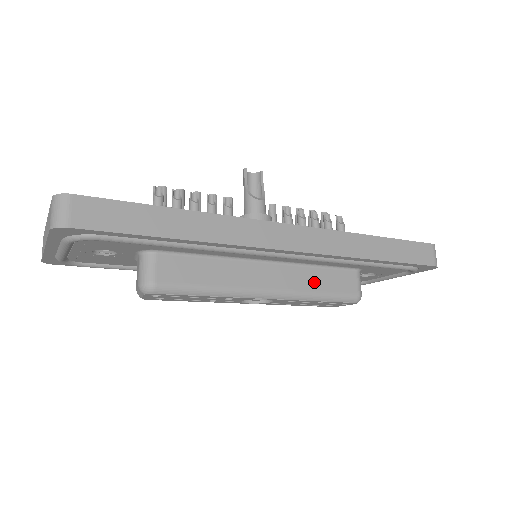
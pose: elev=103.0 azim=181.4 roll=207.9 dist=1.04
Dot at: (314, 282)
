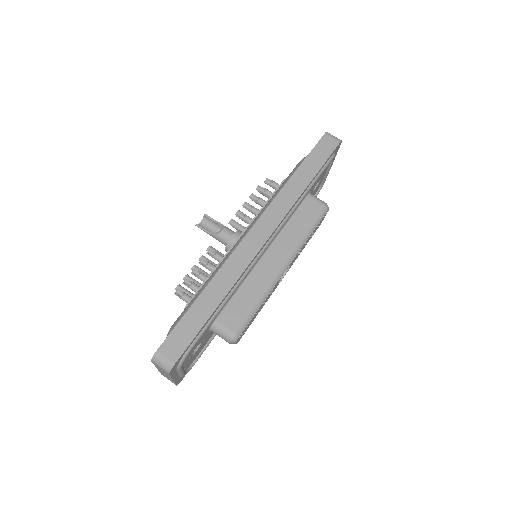
Dot at: (296, 231)
